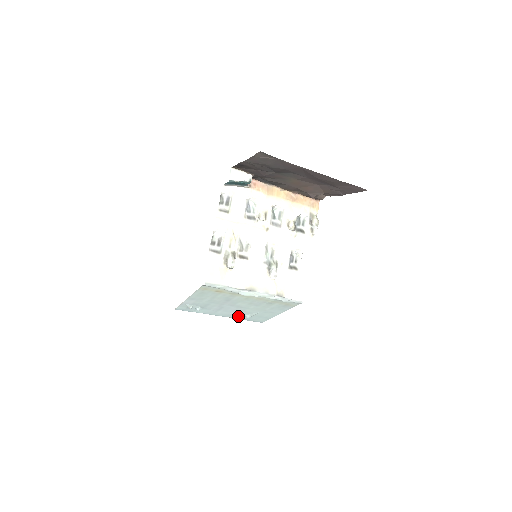
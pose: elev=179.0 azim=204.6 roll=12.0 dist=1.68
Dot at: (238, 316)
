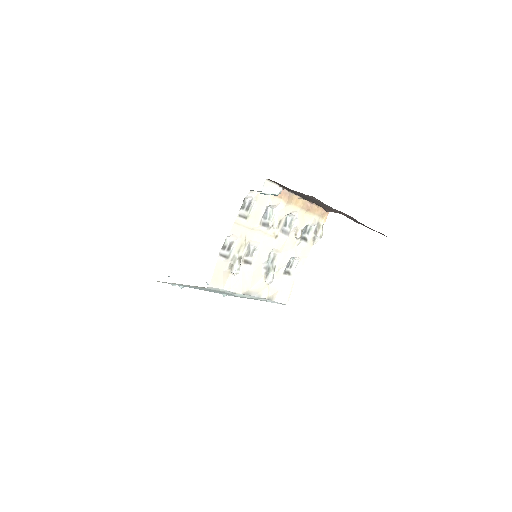
Dot at: (214, 292)
